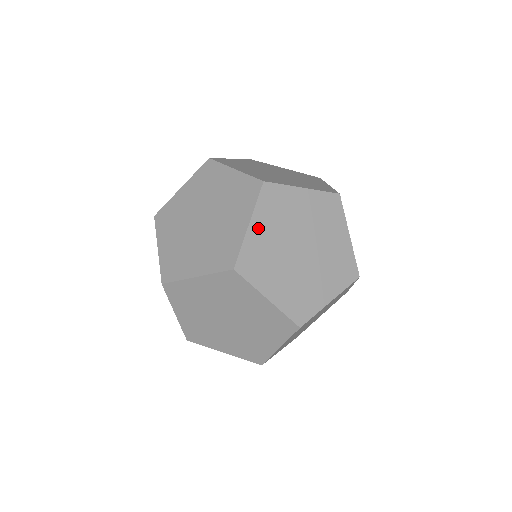
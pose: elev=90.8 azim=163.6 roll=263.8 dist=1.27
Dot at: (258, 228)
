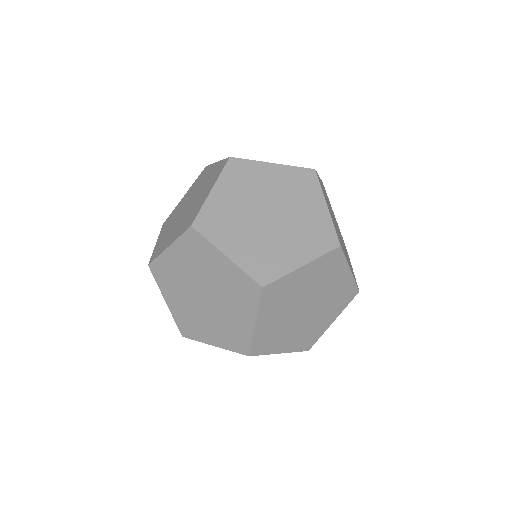
Dot at: (304, 273)
